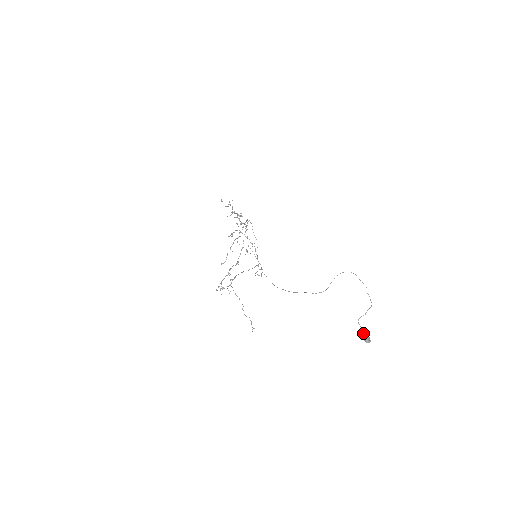
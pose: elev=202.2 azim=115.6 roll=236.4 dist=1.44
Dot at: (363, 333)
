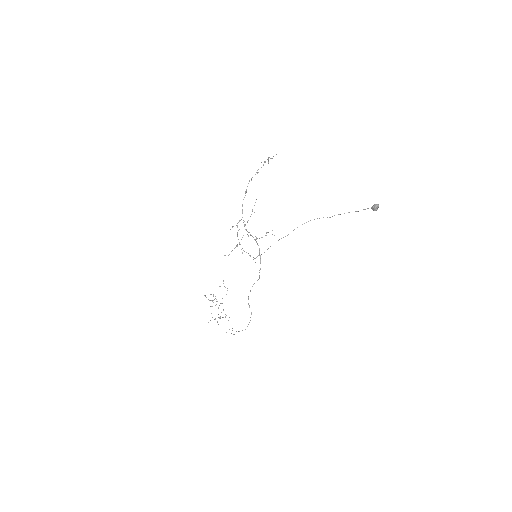
Dot at: (371, 207)
